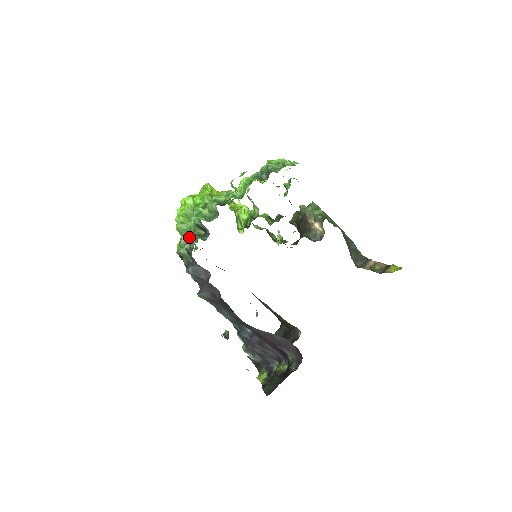
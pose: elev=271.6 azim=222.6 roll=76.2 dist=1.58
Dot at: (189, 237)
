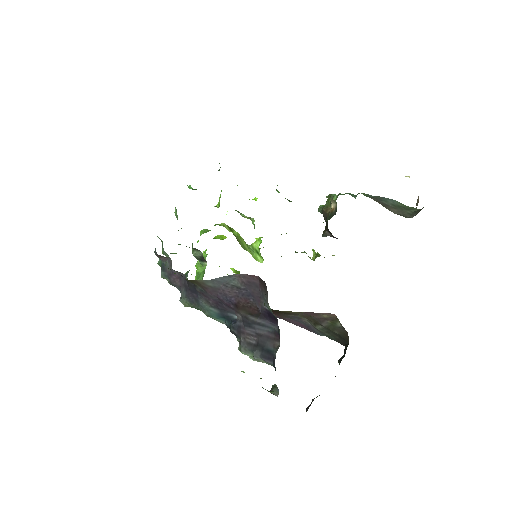
Dot at: occluded
